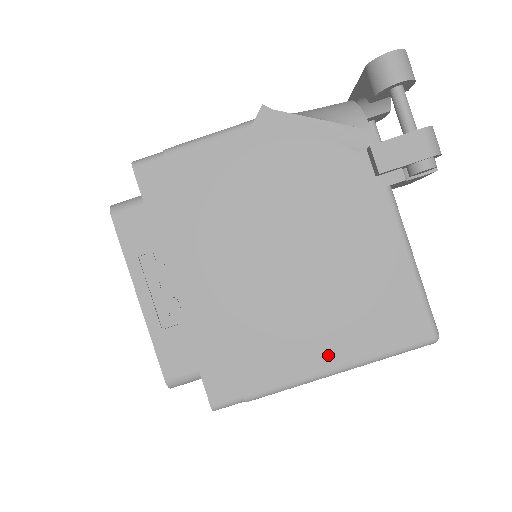
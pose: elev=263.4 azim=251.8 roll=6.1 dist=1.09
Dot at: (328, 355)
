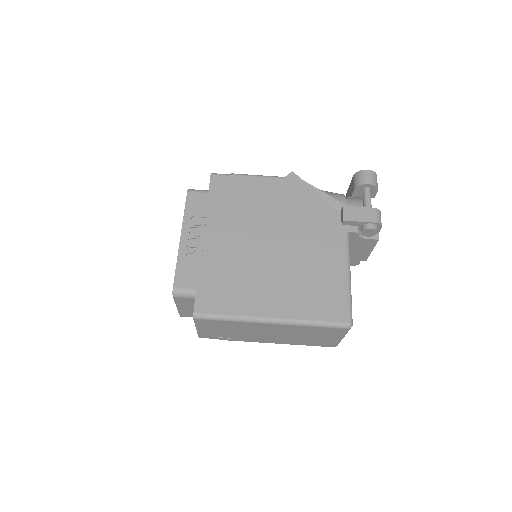
Dot at: (279, 308)
